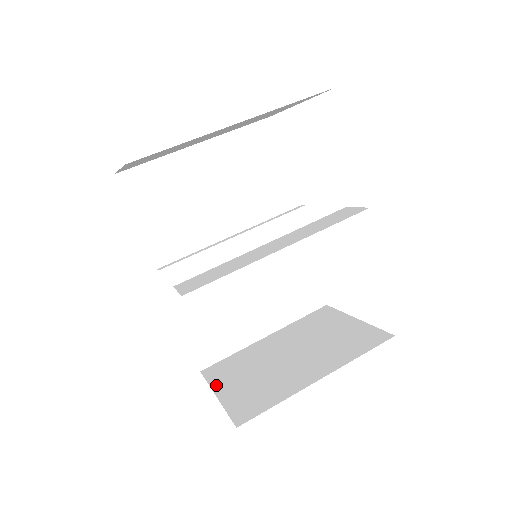
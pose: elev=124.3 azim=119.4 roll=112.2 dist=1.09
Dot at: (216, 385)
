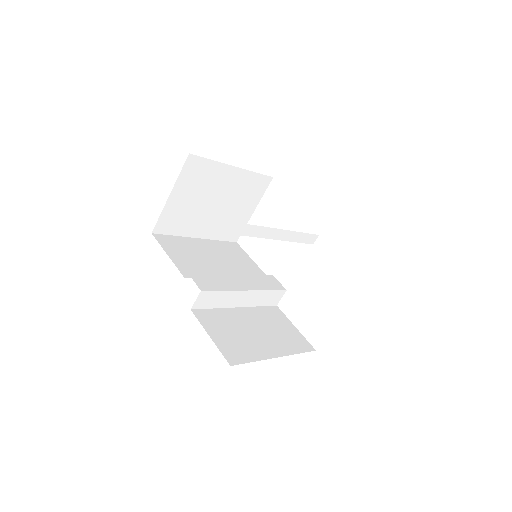
Dot at: occluded
